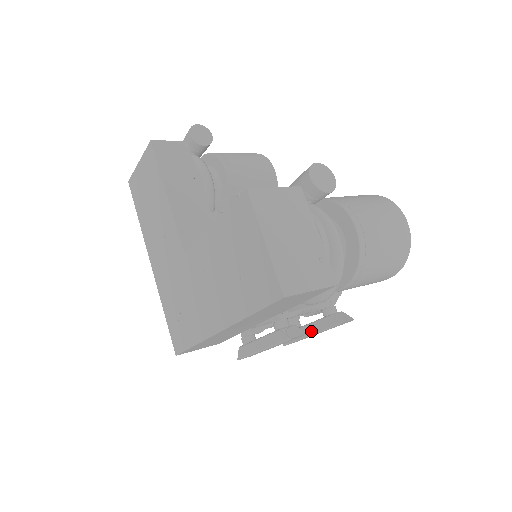
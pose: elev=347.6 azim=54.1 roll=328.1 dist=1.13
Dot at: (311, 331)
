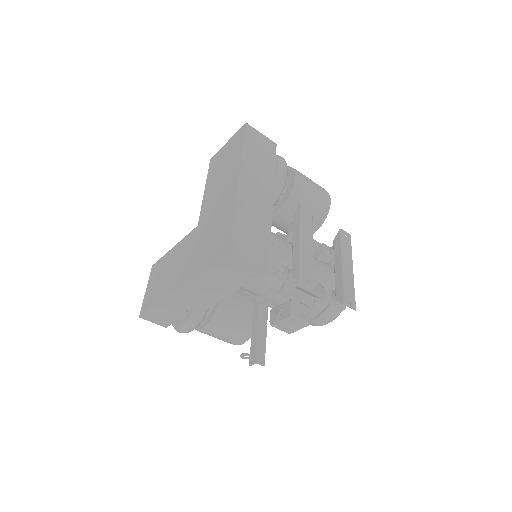
Dot at: (339, 262)
